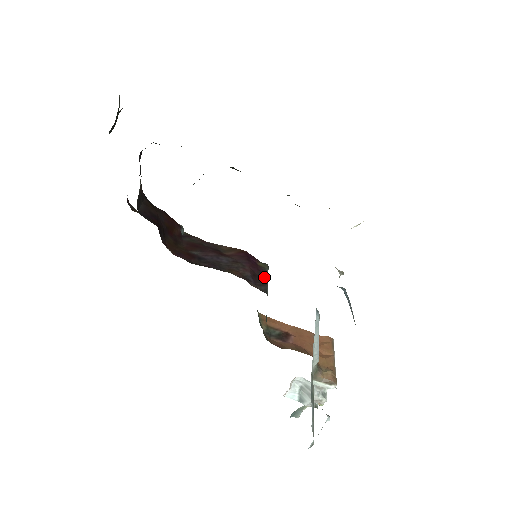
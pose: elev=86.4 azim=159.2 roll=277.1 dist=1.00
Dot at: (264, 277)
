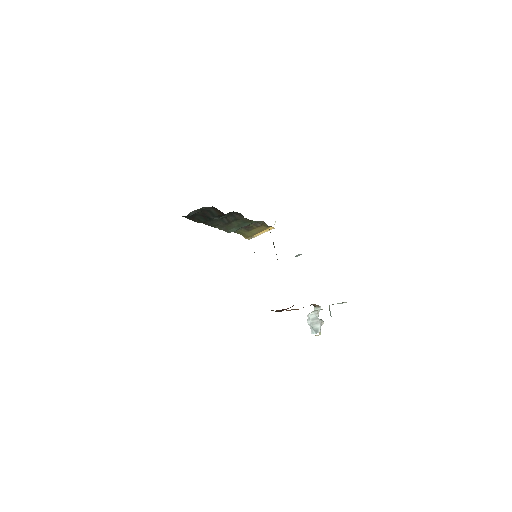
Dot at: occluded
